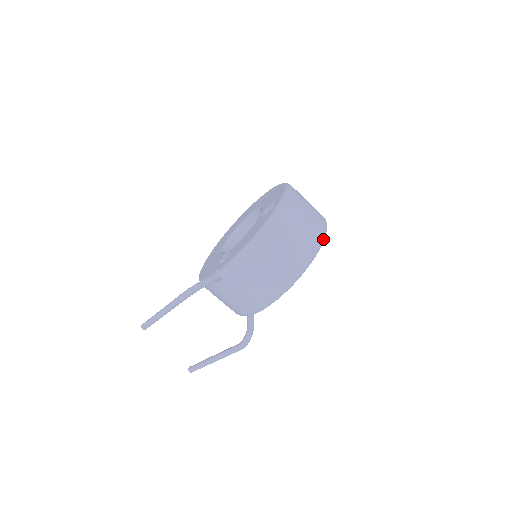
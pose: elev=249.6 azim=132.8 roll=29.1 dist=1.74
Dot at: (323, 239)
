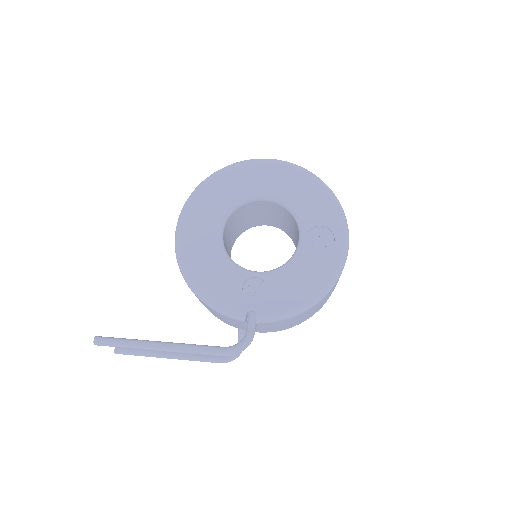
Dot at: occluded
